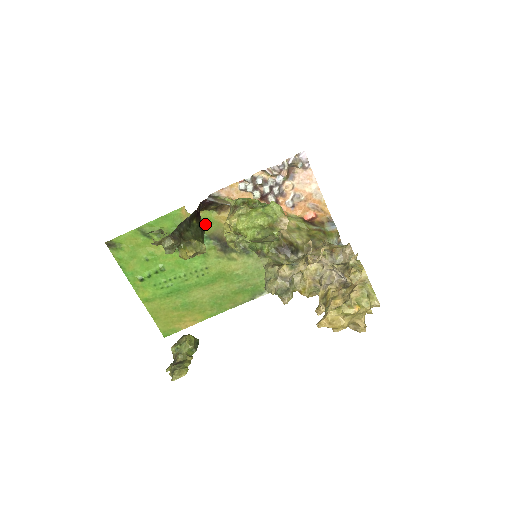
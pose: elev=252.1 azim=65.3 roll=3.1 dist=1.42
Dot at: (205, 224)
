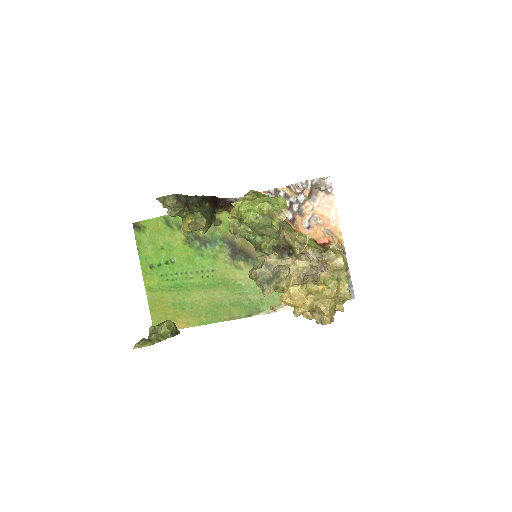
Dot at: (223, 226)
